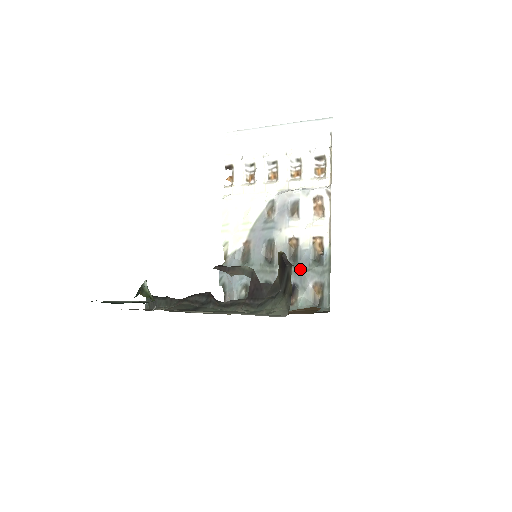
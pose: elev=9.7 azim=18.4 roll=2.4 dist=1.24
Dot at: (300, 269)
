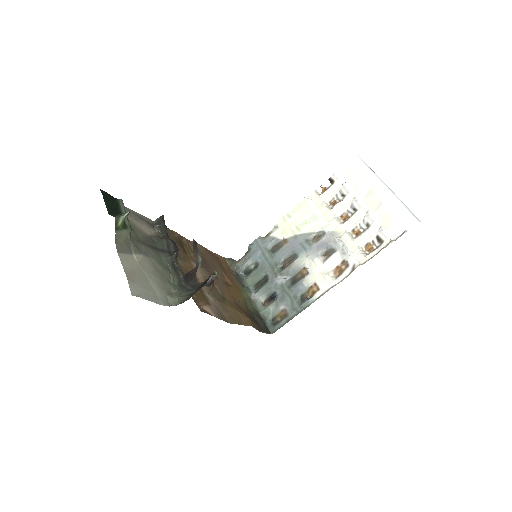
Dot at: (288, 292)
